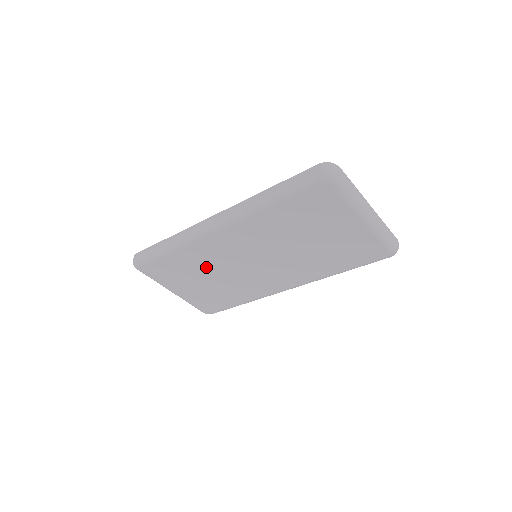
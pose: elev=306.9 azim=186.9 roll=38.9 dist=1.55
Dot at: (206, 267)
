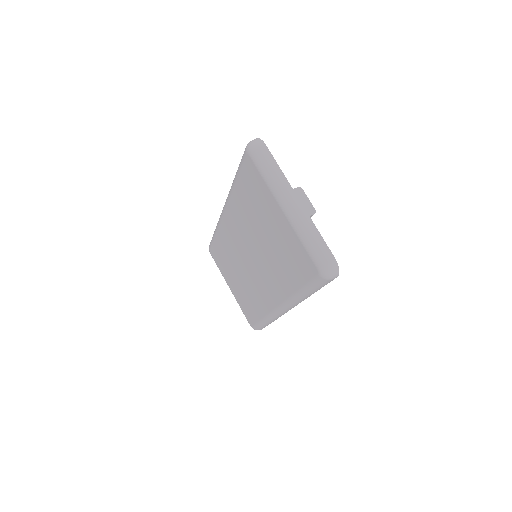
Dot at: (233, 259)
